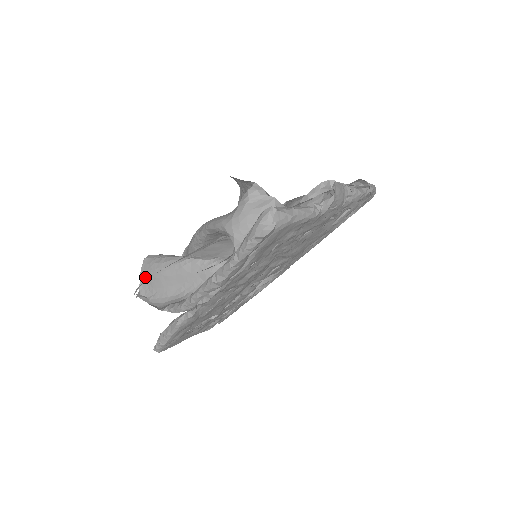
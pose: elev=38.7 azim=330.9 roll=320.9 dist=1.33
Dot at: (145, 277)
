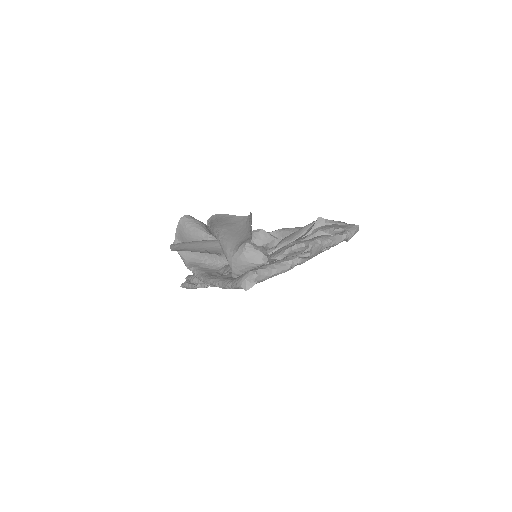
Dot at: (179, 233)
